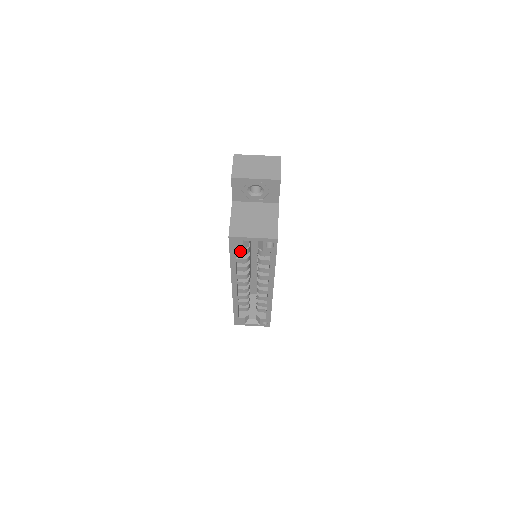
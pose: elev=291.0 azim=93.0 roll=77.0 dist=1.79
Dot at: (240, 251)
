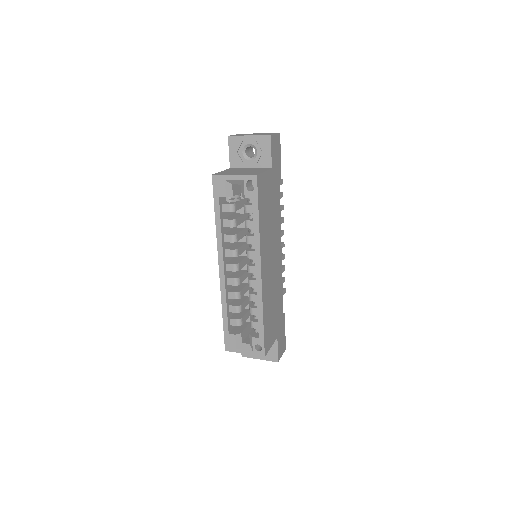
Dot at: (226, 205)
